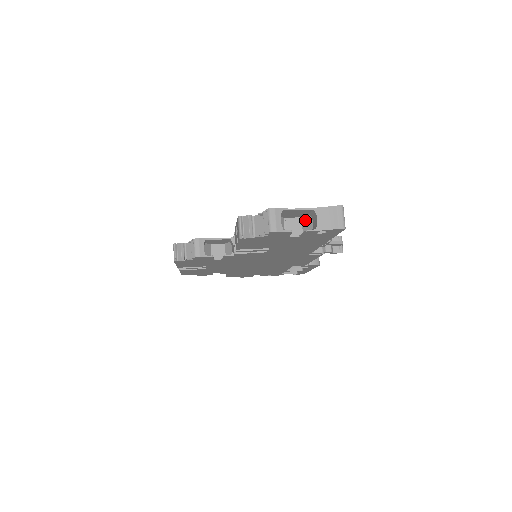
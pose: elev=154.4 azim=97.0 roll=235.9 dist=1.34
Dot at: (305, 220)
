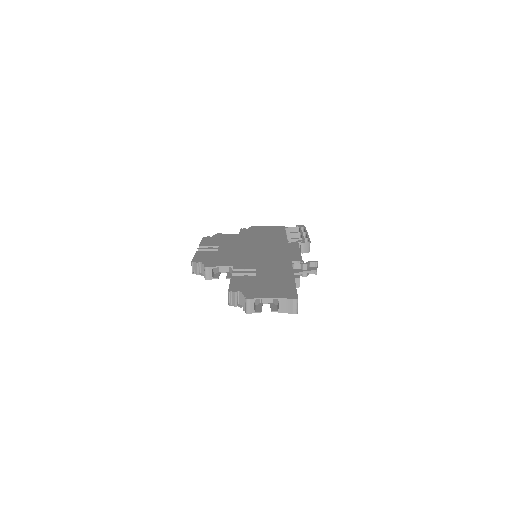
Dot at: occluded
